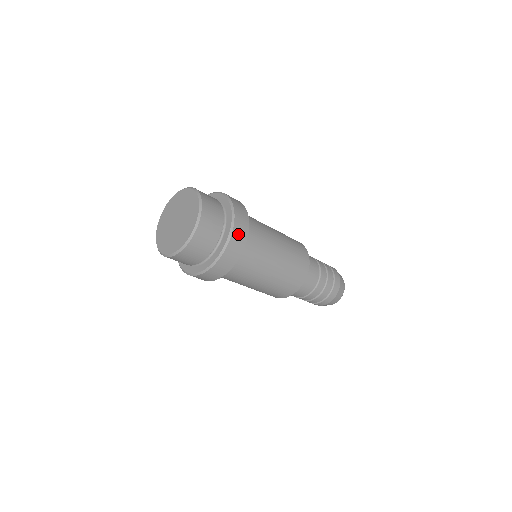
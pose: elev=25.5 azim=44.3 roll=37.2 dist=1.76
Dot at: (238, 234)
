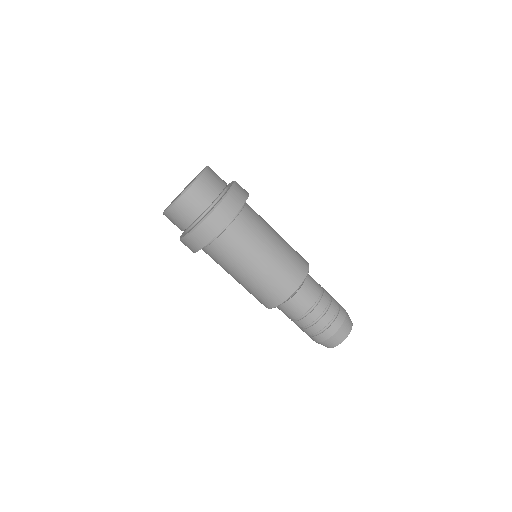
Dot at: (239, 191)
